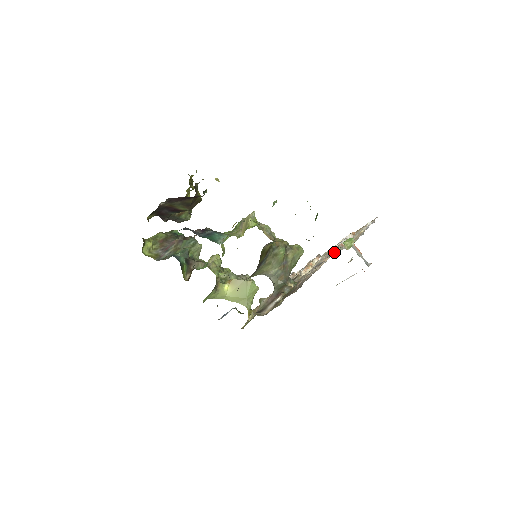
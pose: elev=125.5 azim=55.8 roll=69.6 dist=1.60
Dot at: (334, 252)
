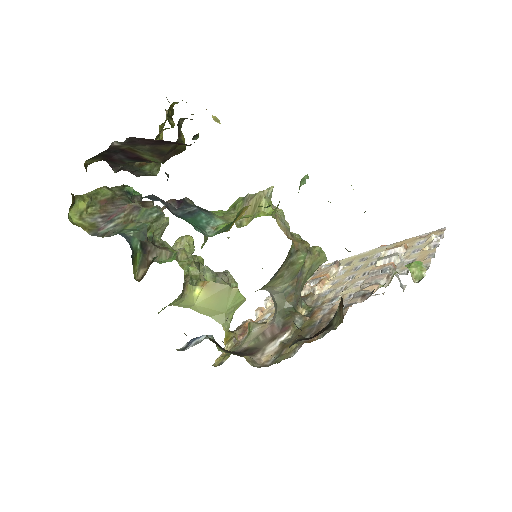
Dot at: (385, 277)
